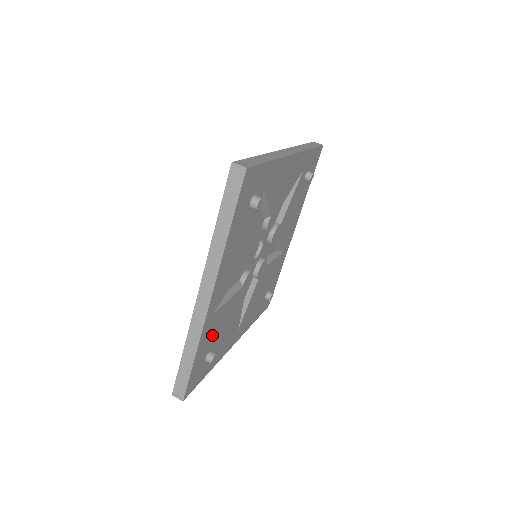
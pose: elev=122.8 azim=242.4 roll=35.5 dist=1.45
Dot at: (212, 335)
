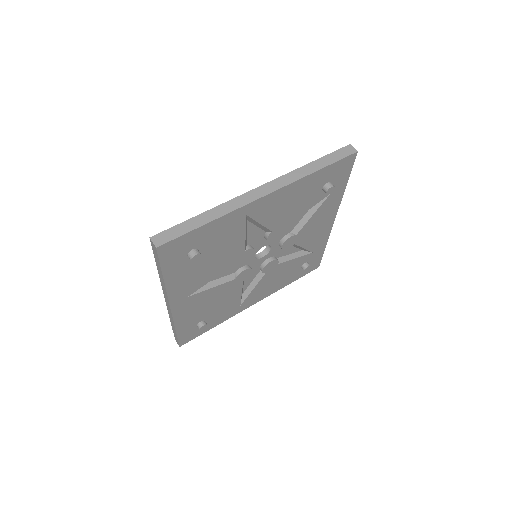
Dot at: (217, 237)
